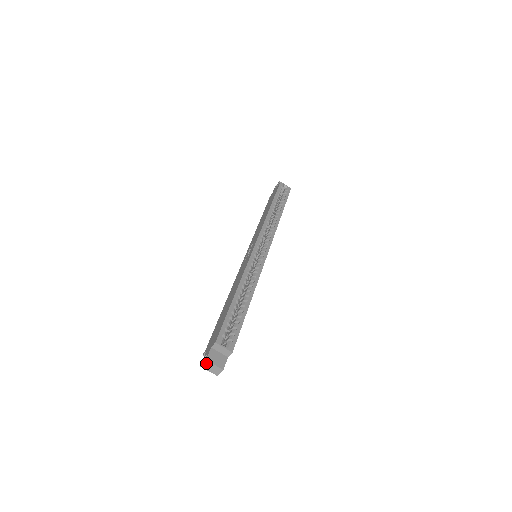
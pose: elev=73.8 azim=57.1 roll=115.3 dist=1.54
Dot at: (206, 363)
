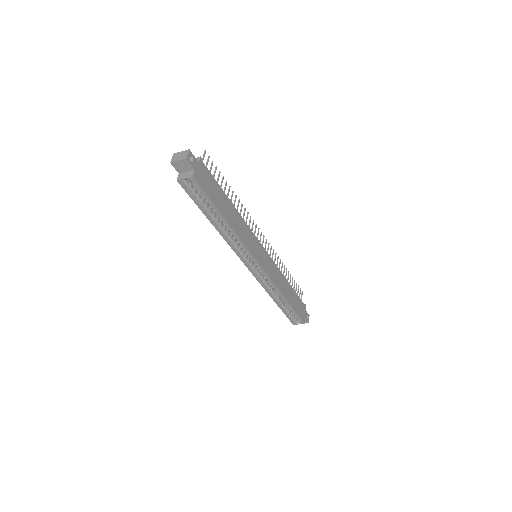
Dot at: occluded
